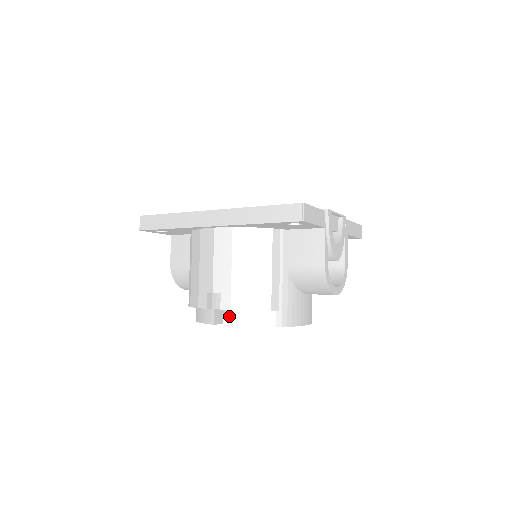
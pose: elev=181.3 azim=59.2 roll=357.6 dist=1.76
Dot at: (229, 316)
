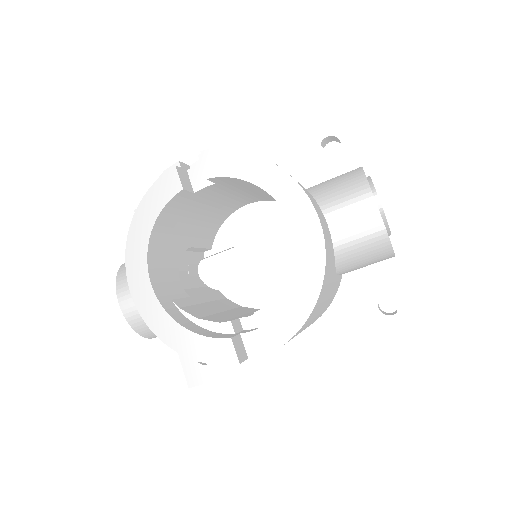
Dot at: occluded
